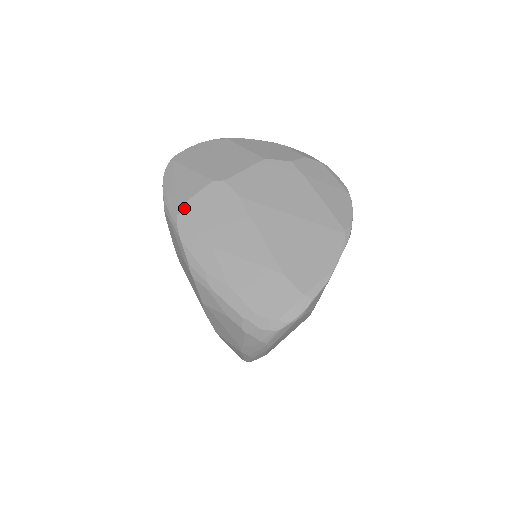
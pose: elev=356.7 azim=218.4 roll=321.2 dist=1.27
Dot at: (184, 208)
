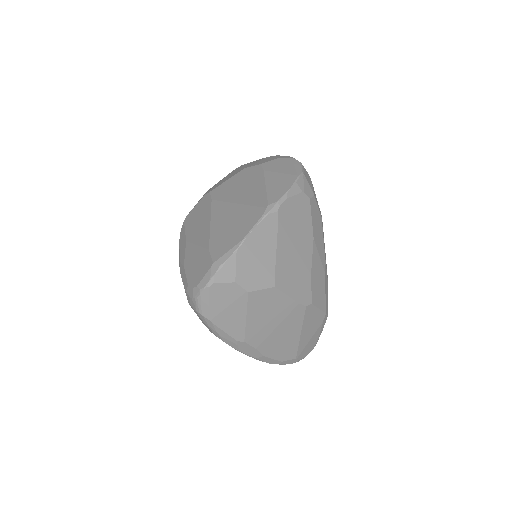
Dot at: (186, 219)
